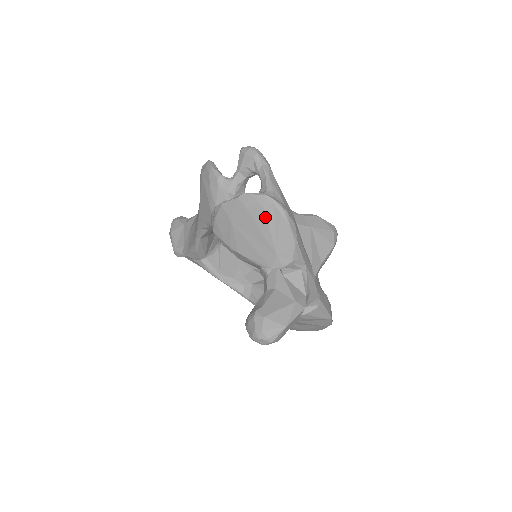
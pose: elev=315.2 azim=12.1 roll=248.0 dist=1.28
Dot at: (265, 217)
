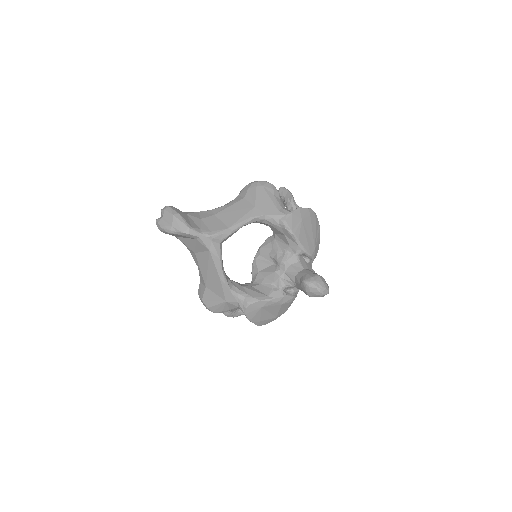
Dot at: (316, 226)
